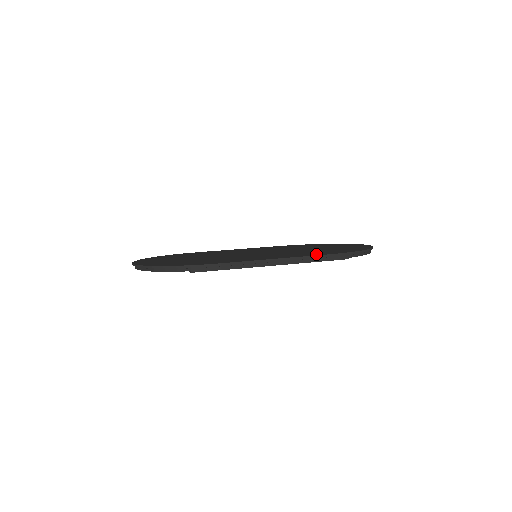
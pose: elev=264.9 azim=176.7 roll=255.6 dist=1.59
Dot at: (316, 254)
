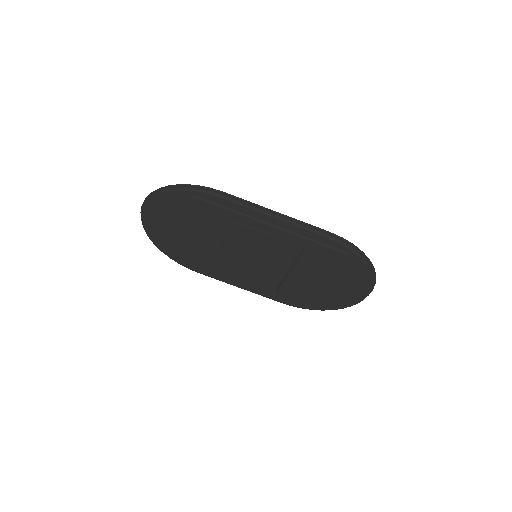
Dot at: occluded
